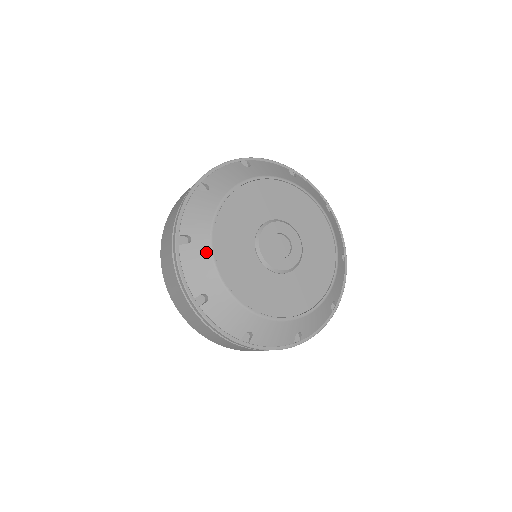
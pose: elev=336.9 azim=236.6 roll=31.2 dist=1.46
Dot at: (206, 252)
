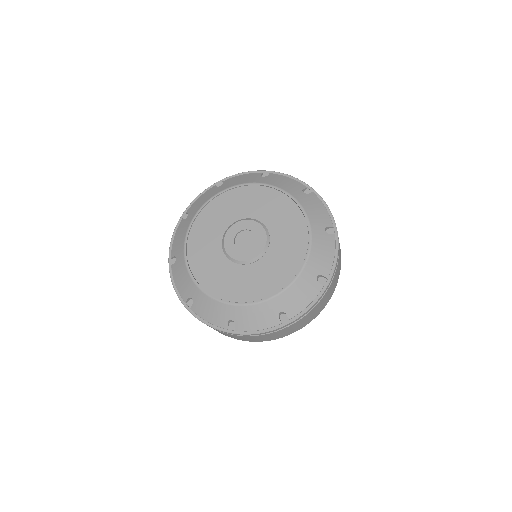
Dot at: (187, 226)
